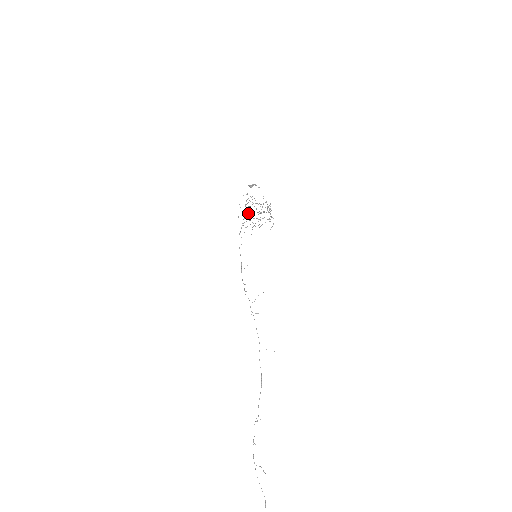
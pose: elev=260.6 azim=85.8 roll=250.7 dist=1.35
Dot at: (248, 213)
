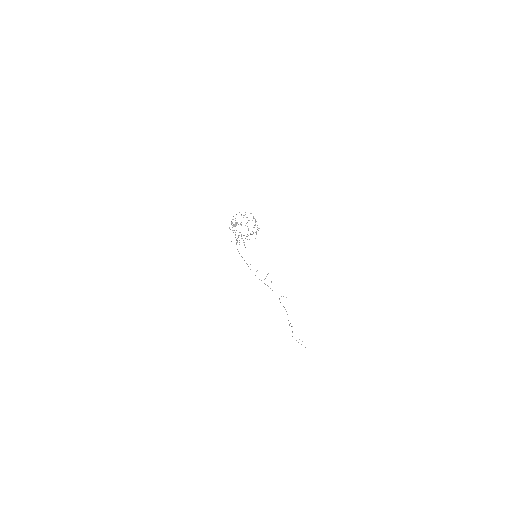
Dot at: occluded
